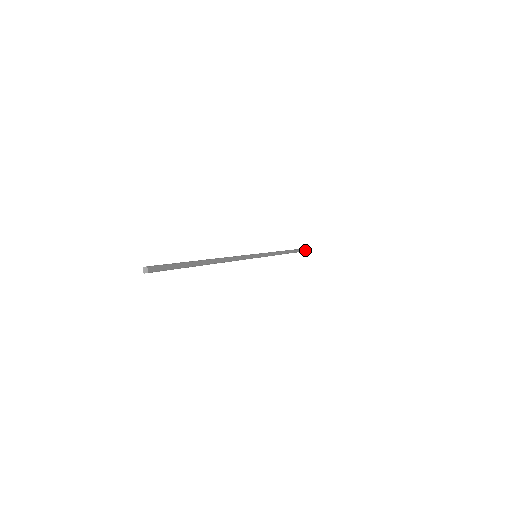
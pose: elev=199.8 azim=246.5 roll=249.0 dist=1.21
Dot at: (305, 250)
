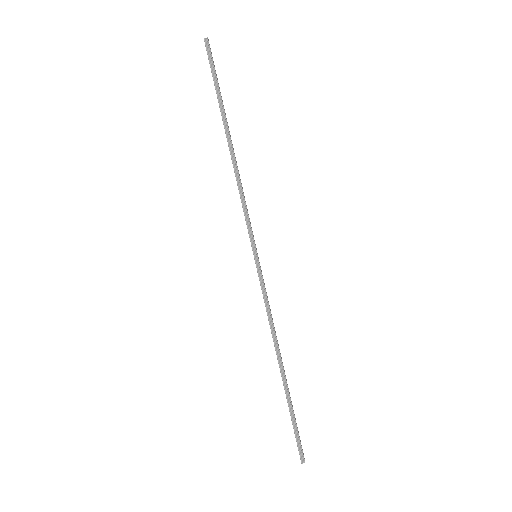
Dot at: (303, 456)
